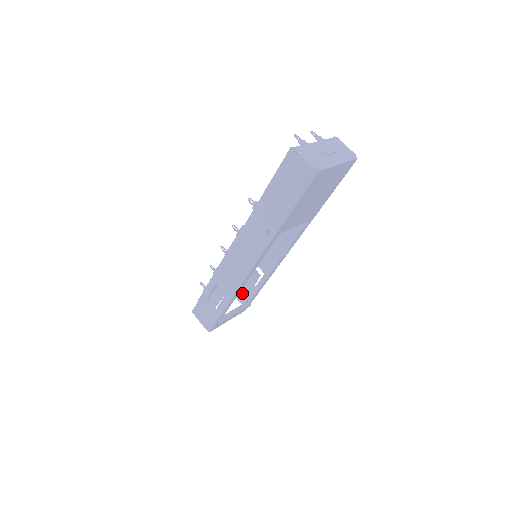
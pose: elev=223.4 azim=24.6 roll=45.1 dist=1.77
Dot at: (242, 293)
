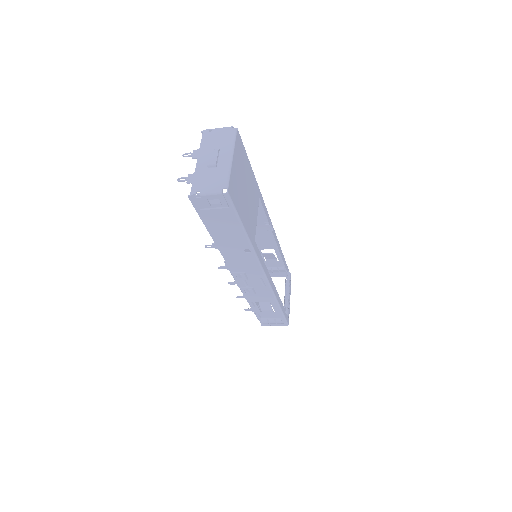
Dot at: (275, 272)
